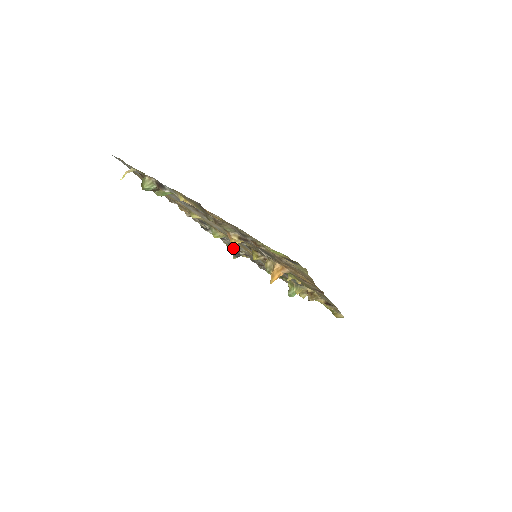
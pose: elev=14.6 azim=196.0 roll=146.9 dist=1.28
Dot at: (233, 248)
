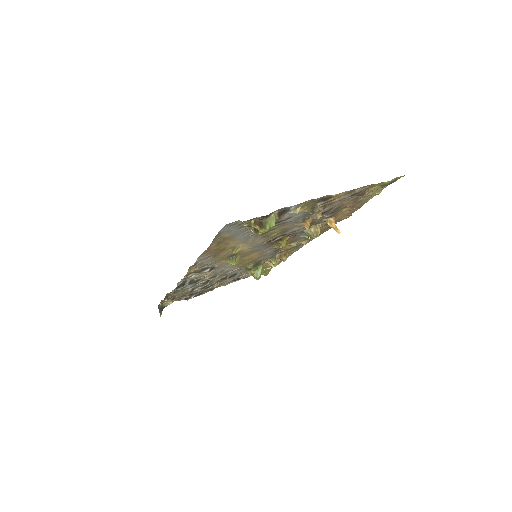
Dot at: (171, 299)
